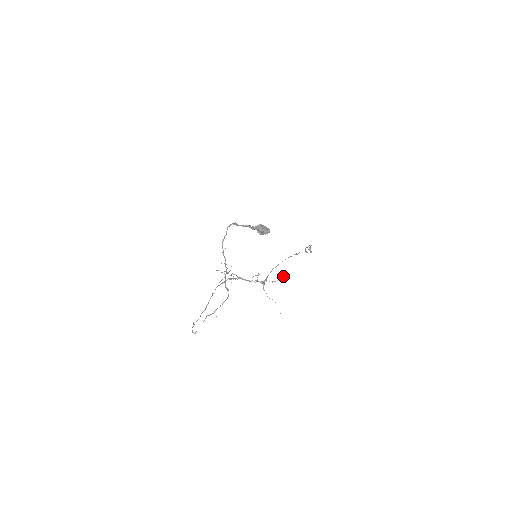
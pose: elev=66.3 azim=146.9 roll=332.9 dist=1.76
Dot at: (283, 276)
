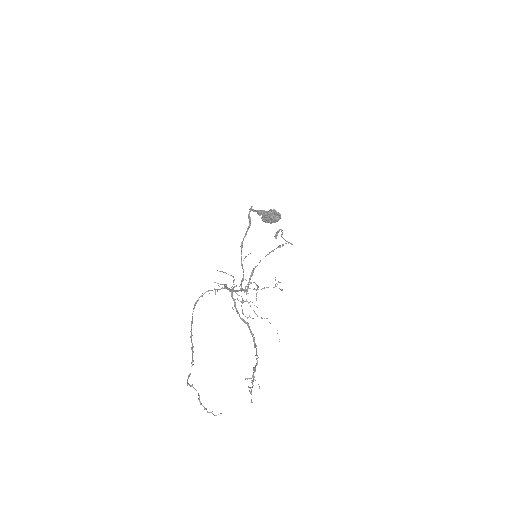
Dot at: occluded
